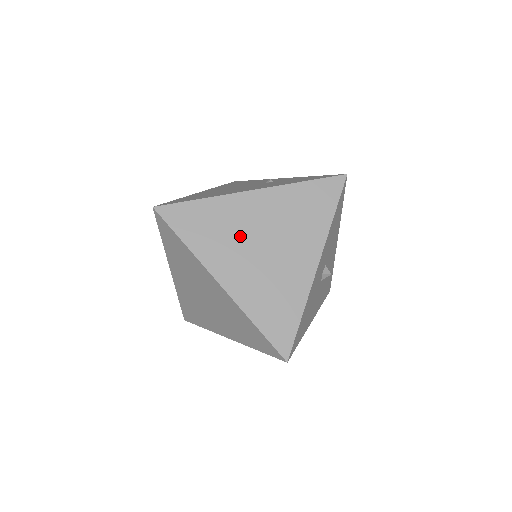
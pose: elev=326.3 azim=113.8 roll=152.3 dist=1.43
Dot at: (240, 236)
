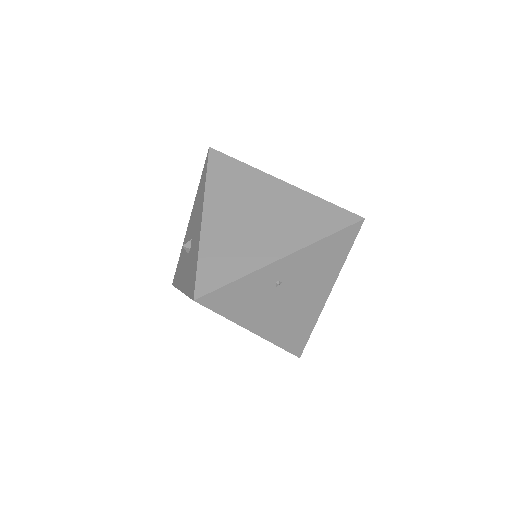
Dot at: occluded
